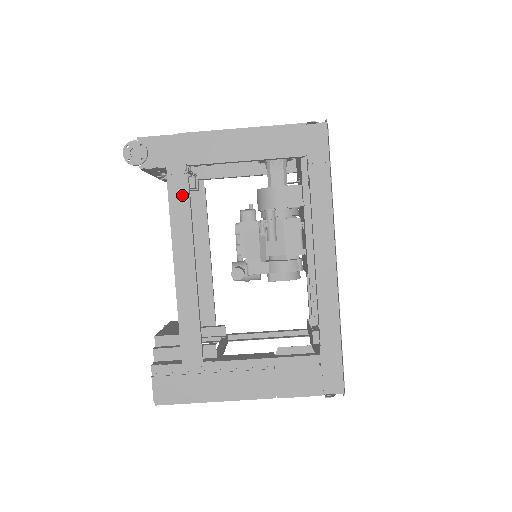
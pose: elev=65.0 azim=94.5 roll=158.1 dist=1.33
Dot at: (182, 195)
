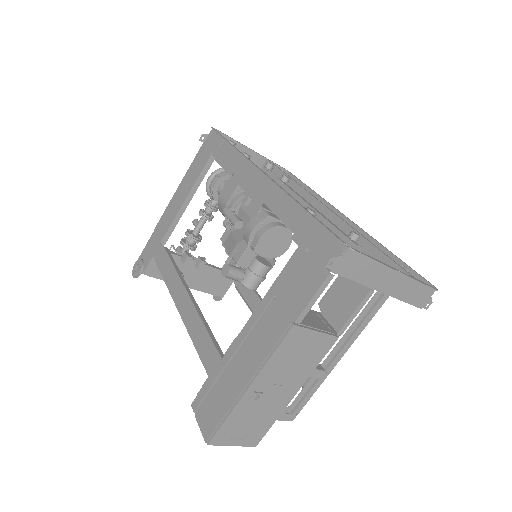
Dot at: (165, 260)
